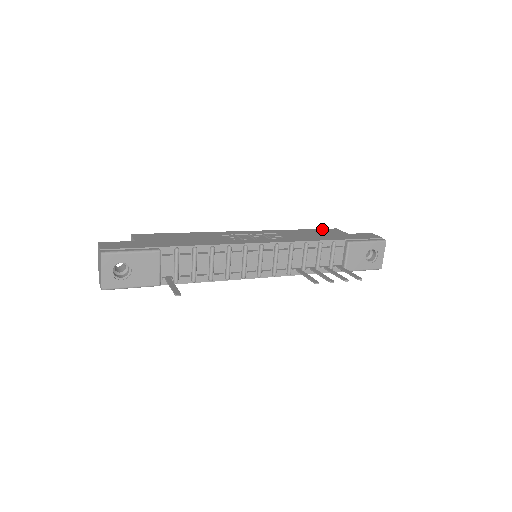
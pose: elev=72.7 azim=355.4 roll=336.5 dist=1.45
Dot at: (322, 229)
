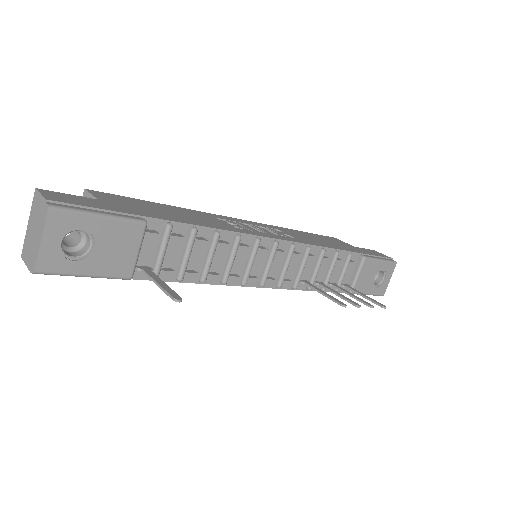
Dot at: (322, 235)
